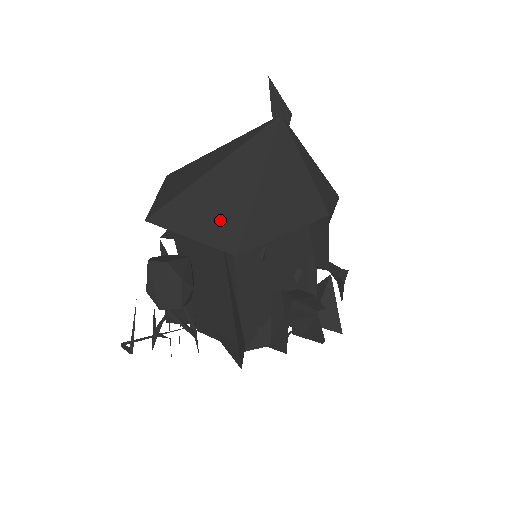
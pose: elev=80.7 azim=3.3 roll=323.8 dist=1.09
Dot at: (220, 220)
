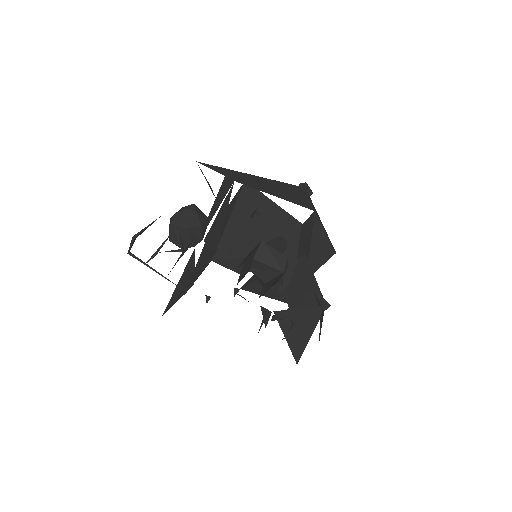
Dot at: (239, 177)
